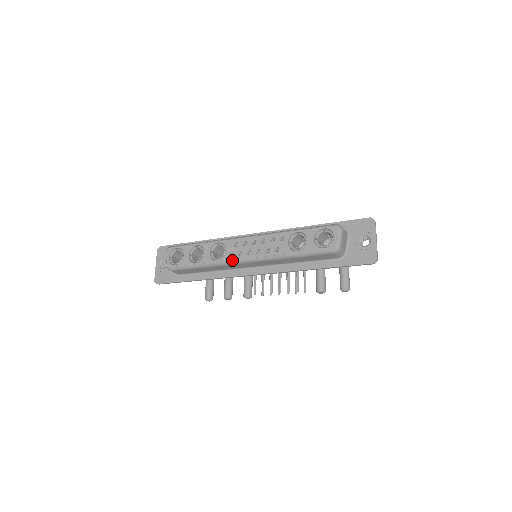
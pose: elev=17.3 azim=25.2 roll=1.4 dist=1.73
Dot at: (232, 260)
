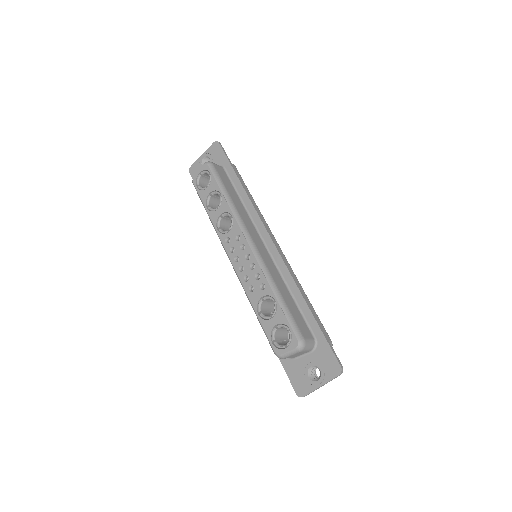
Dot at: (224, 246)
